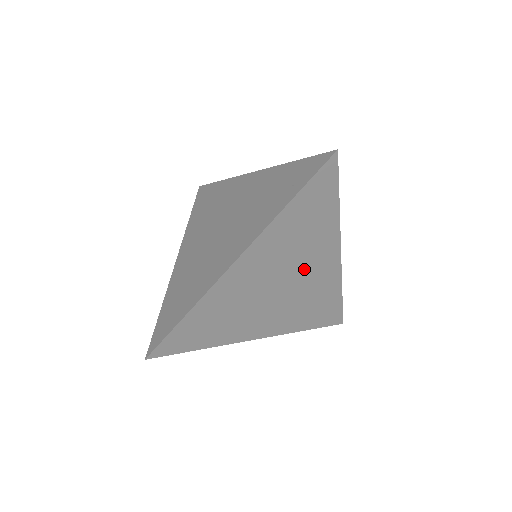
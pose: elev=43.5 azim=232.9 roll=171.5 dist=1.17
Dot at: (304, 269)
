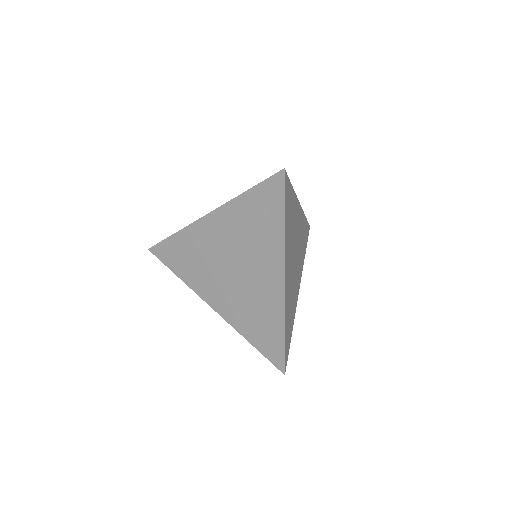
Dot at: (297, 268)
